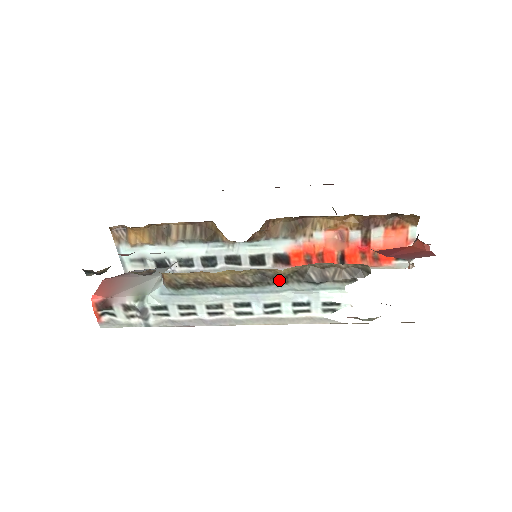
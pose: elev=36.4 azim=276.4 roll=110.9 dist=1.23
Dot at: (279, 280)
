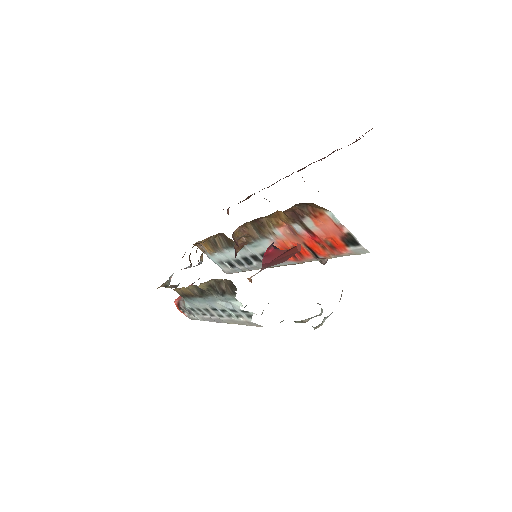
Dot at: (208, 293)
